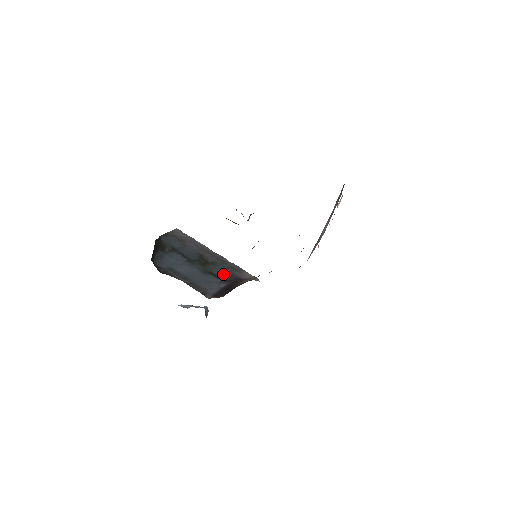
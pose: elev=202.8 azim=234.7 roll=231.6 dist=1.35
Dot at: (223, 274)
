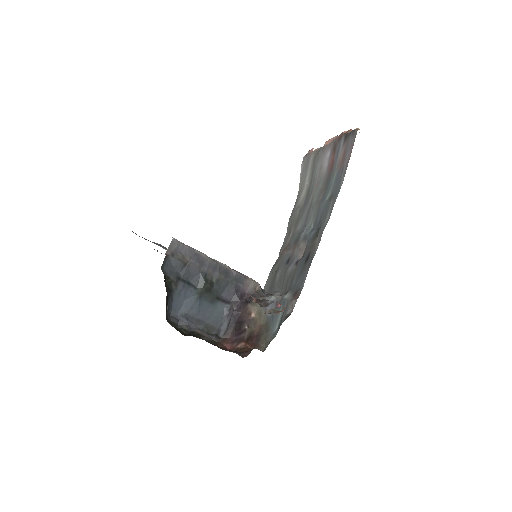
Dot at: (228, 294)
